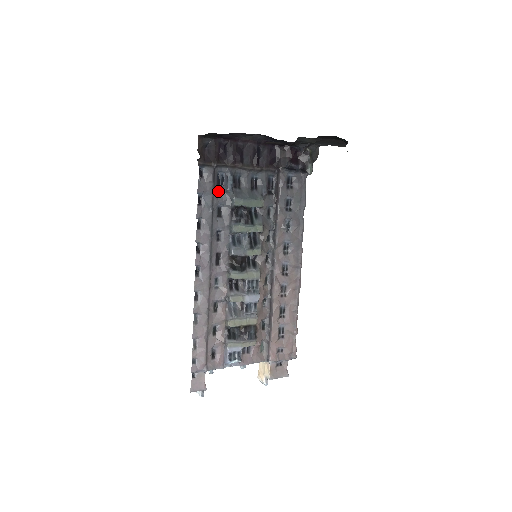
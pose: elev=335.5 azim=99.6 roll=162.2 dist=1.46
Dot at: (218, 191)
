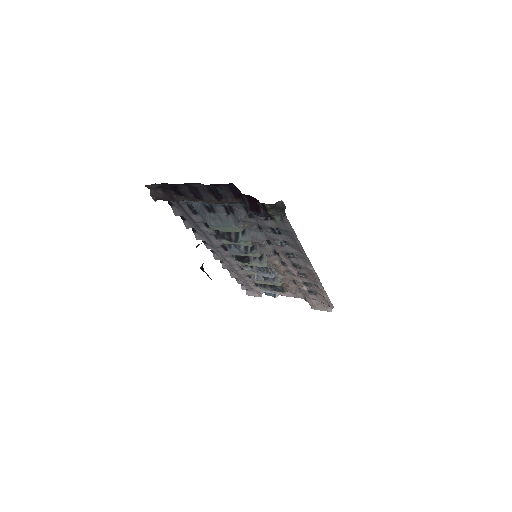
Dot at: (194, 214)
